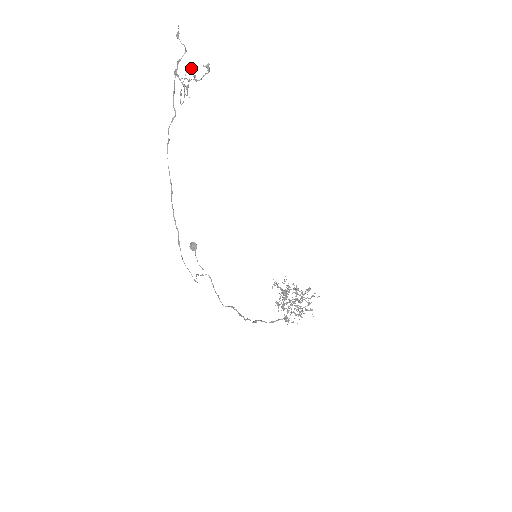
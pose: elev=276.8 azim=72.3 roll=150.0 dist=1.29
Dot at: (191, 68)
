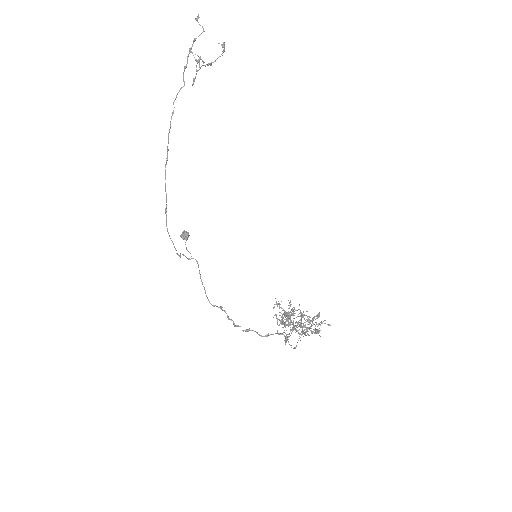
Dot at: (208, 64)
